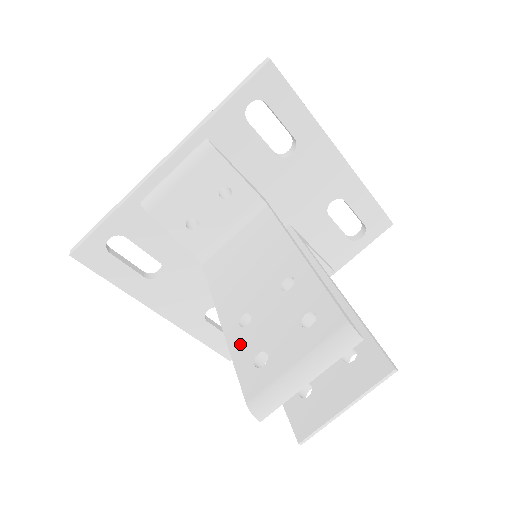
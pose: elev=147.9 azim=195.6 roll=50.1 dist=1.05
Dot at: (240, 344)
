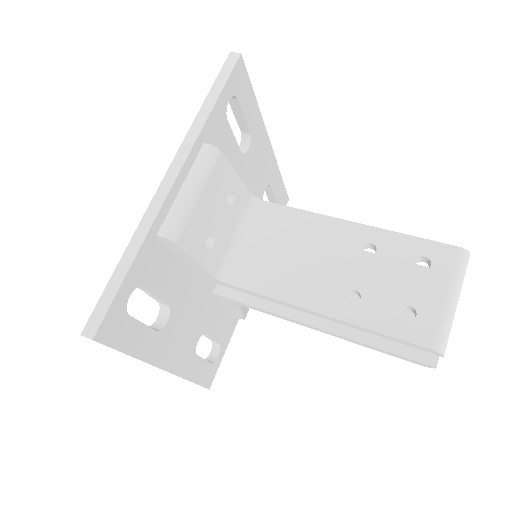
Dot at: (371, 316)
